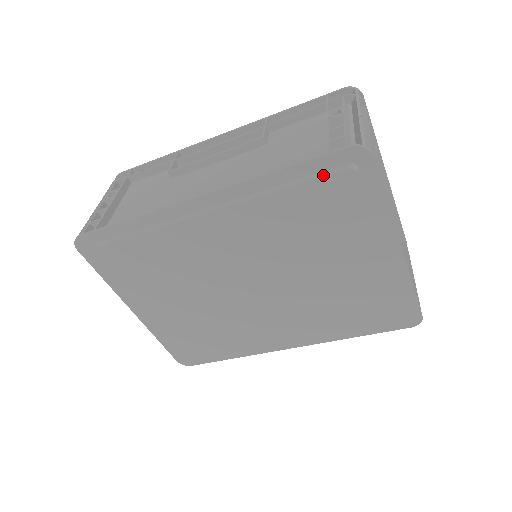
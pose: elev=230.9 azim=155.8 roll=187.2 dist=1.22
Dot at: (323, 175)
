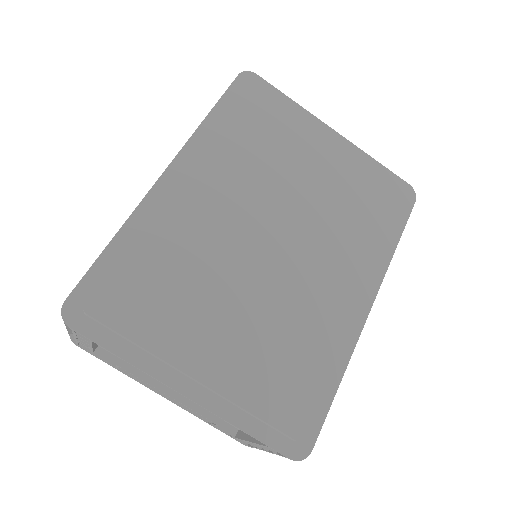
Dot at: (239, 94)
